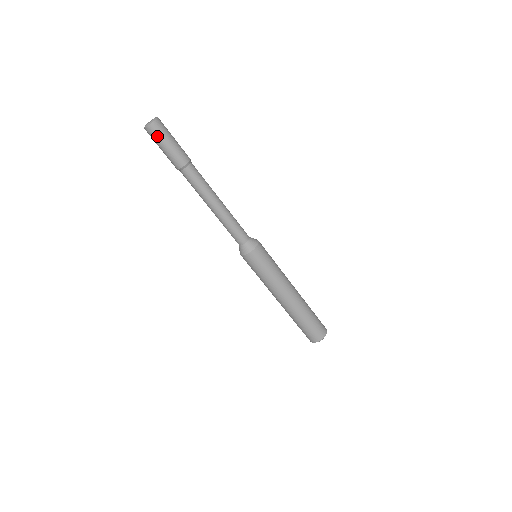
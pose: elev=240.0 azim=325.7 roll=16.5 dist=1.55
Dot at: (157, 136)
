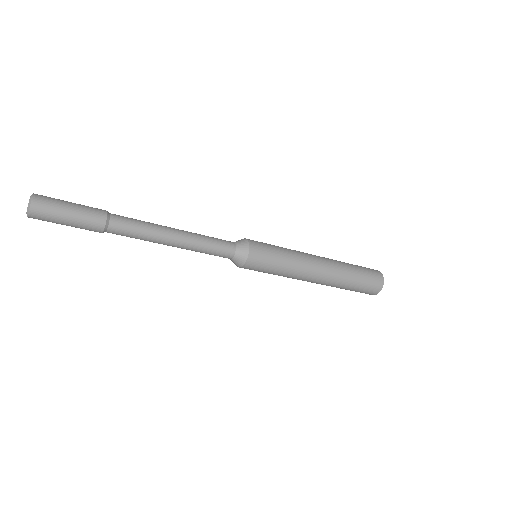
Dot at: occluded
